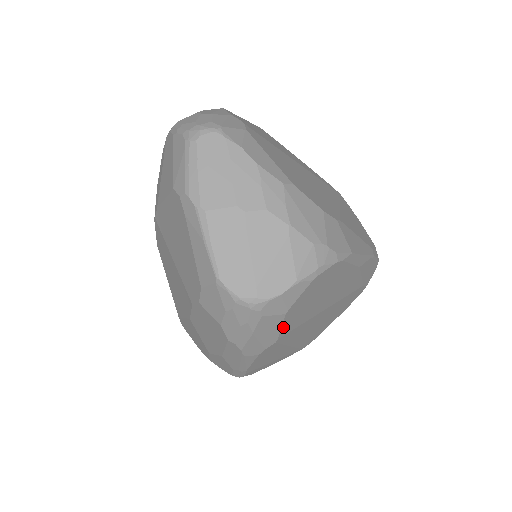
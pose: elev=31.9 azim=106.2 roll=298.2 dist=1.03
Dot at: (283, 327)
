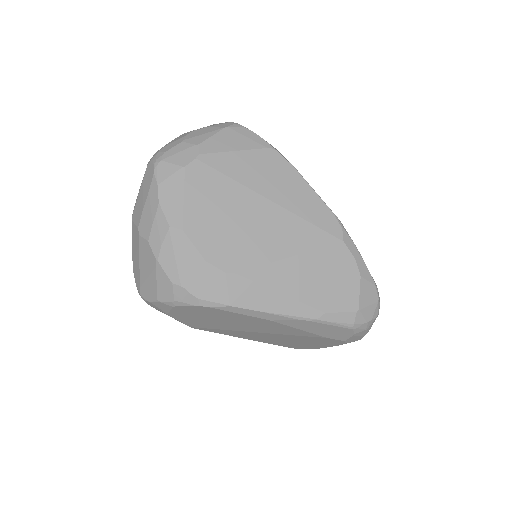
Dot at: (184, 322)
